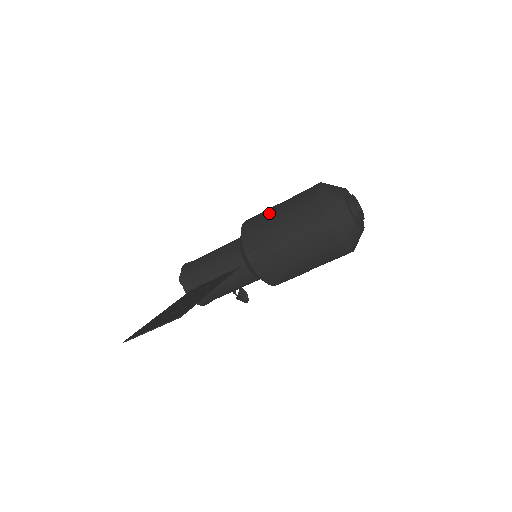
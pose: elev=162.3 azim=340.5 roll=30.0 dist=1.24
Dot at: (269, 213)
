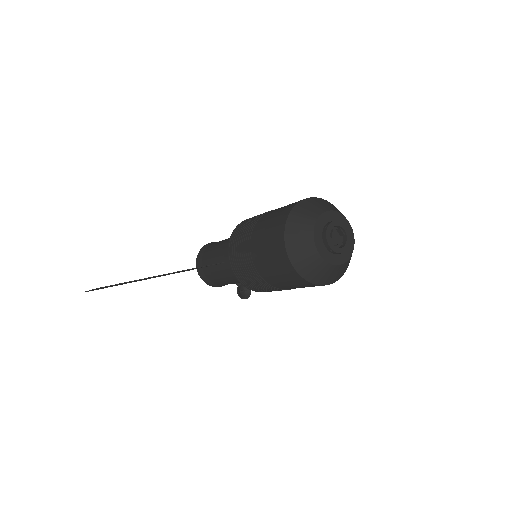
Dot at: (259, 216)
